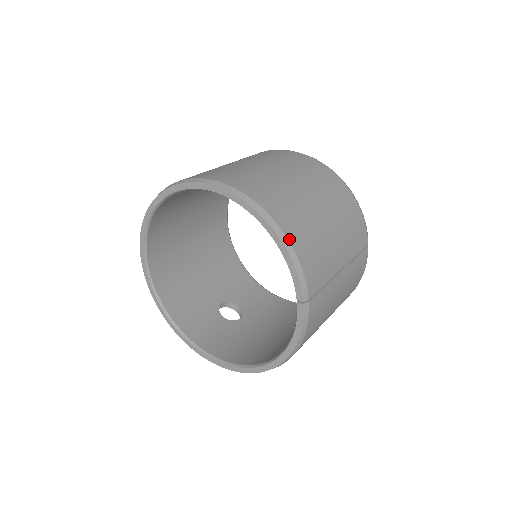
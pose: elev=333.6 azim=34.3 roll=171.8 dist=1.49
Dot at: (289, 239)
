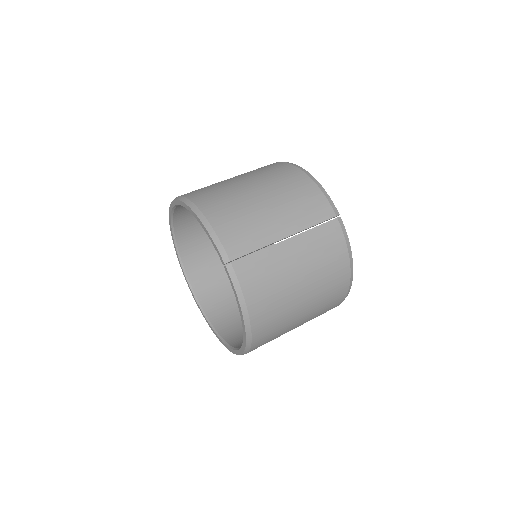
Dot at: (207, 217)
